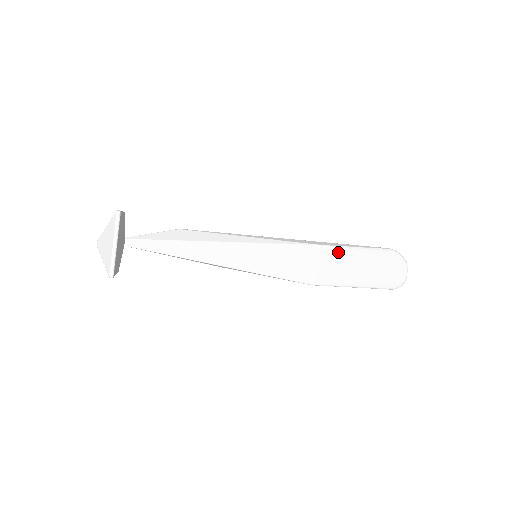
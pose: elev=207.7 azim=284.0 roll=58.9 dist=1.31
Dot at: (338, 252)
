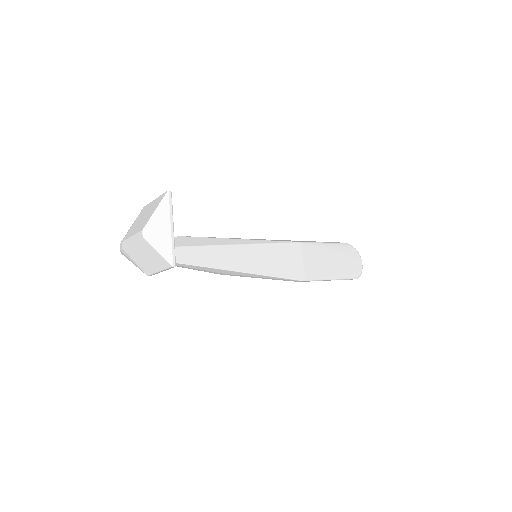
Dot at: (314, 248)
